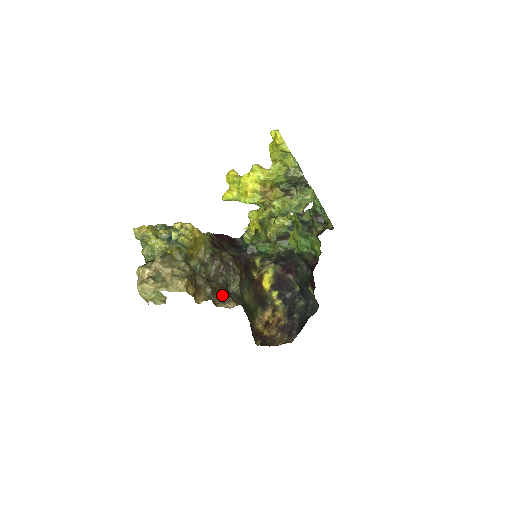
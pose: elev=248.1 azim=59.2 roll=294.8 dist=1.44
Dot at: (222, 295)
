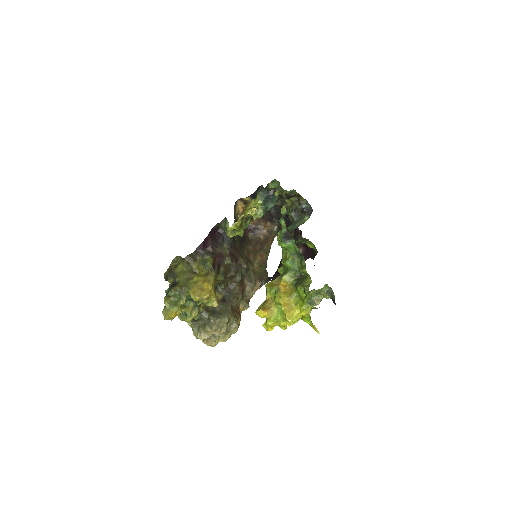
Dot at: (245, 286)
